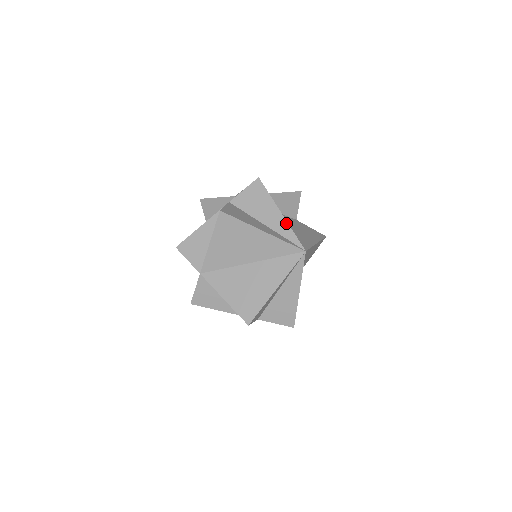
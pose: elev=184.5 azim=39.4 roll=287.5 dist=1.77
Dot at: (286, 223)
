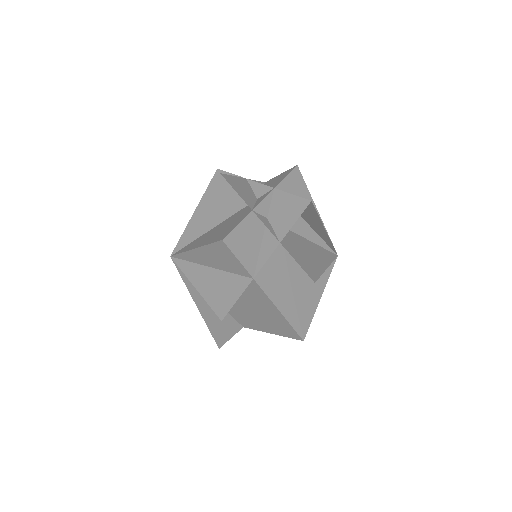
Dot at: occluded
